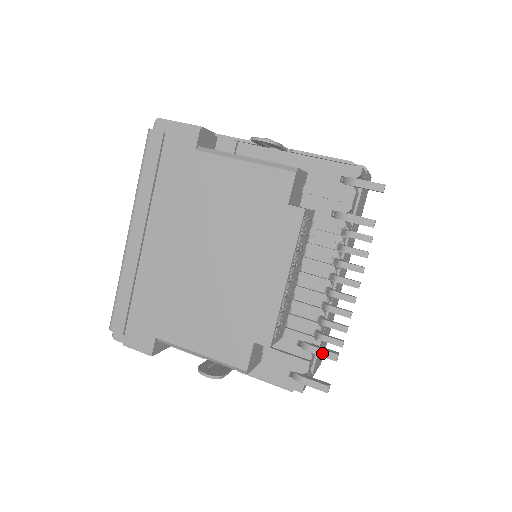
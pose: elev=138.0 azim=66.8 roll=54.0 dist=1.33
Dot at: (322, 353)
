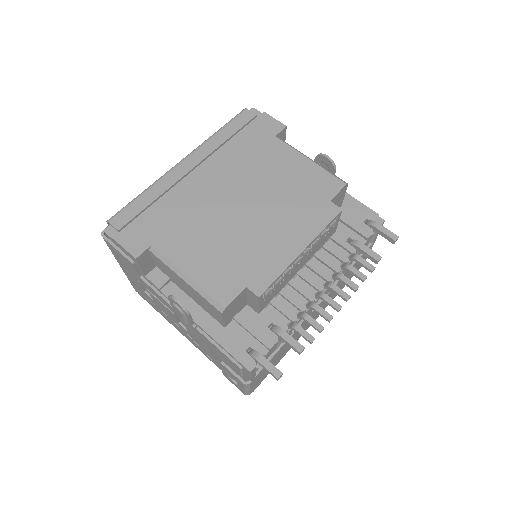
Dot at: (290, 340)
